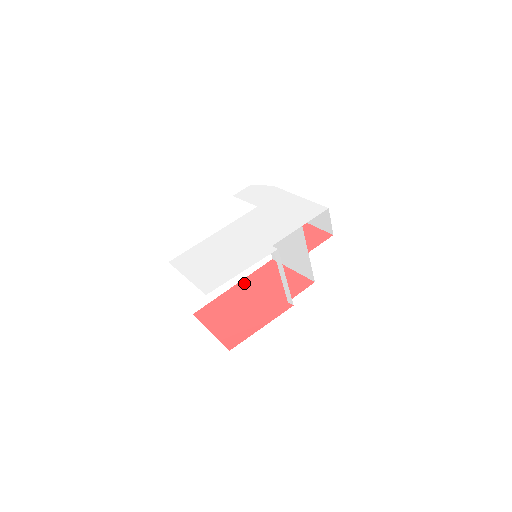
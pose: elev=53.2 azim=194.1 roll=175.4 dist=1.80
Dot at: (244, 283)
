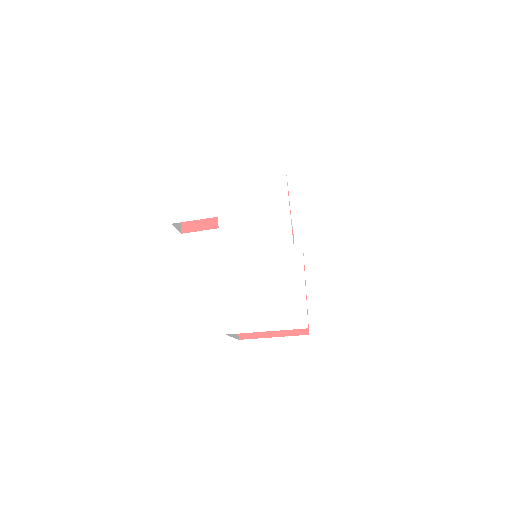
Dot at: occluded
